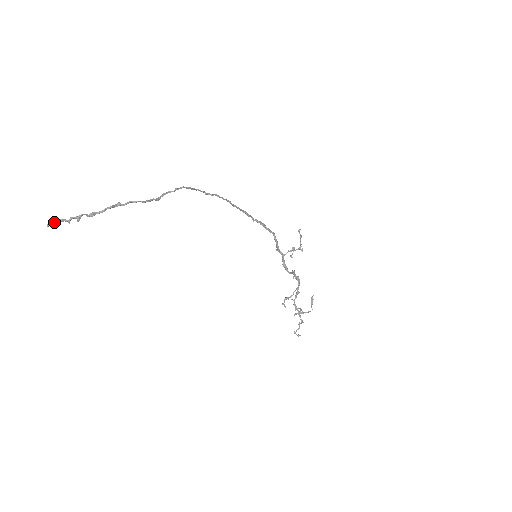
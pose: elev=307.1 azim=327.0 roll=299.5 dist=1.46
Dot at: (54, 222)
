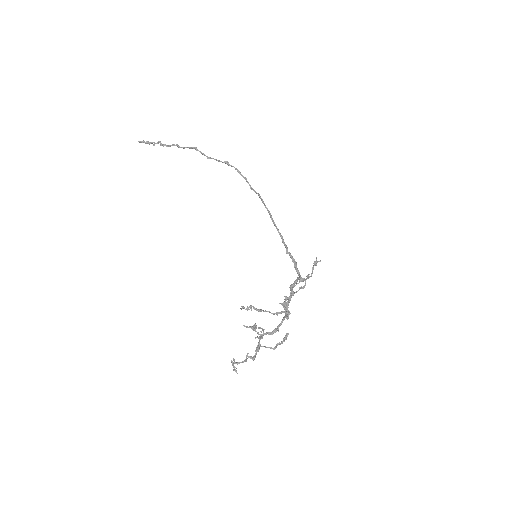
Dot at: (143, 141)
